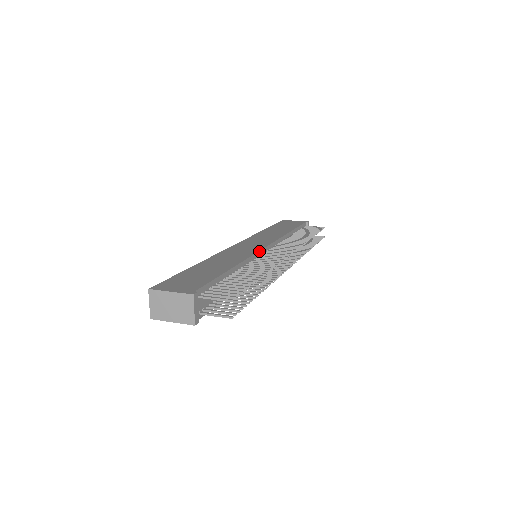
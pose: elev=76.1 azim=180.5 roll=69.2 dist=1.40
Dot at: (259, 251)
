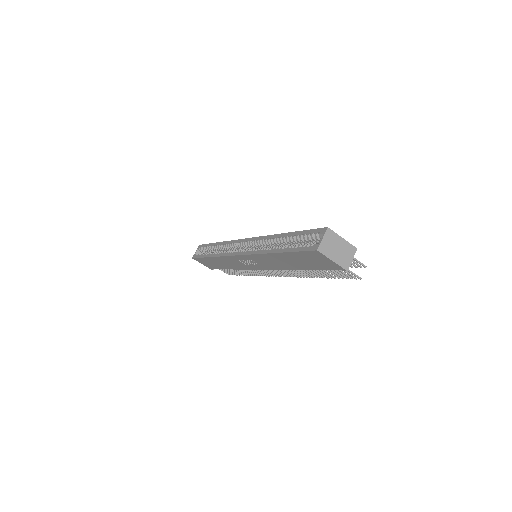
Dot at: occluded
